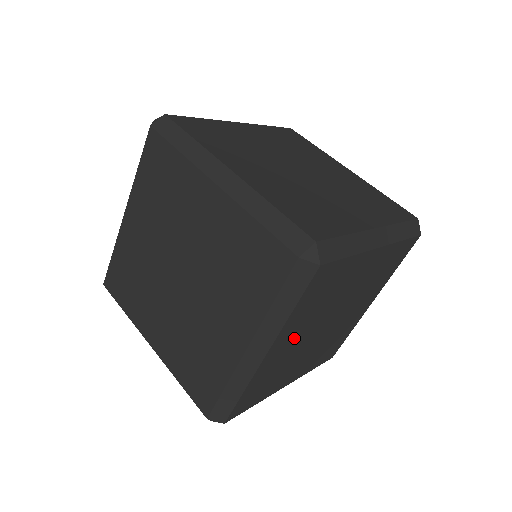
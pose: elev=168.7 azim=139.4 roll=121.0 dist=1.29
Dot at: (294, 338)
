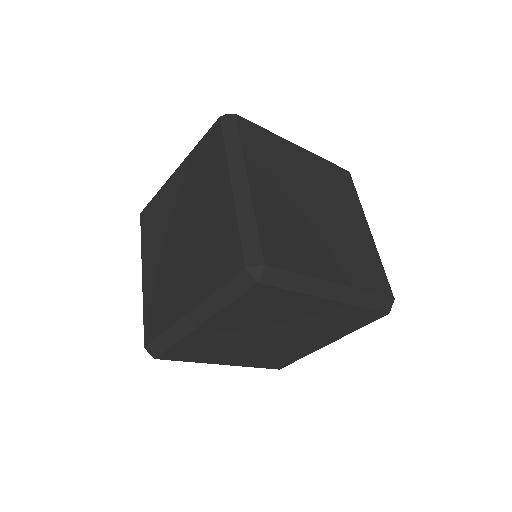
Dot at: (275, 188)
